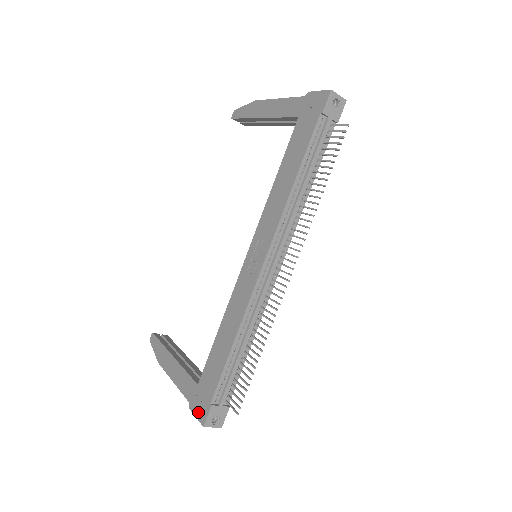
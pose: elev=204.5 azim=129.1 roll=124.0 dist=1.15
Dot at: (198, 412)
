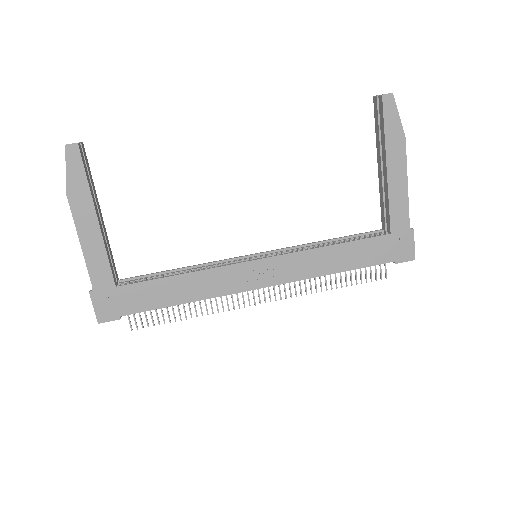
Dot at: (100, 308)
